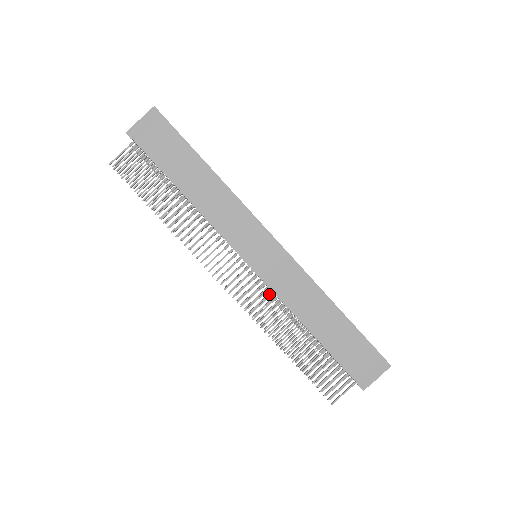
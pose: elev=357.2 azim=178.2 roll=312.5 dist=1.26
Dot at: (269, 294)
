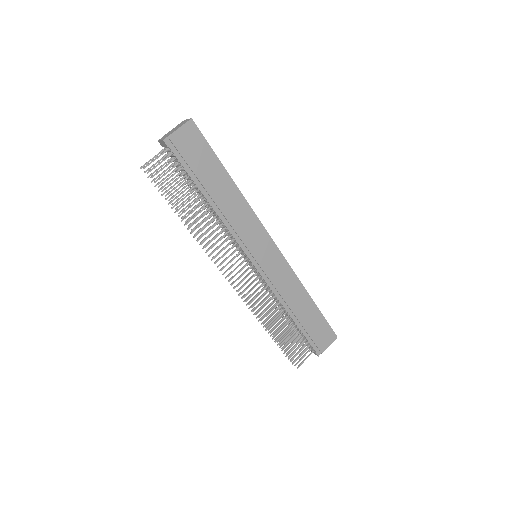
Dot at: occluded
